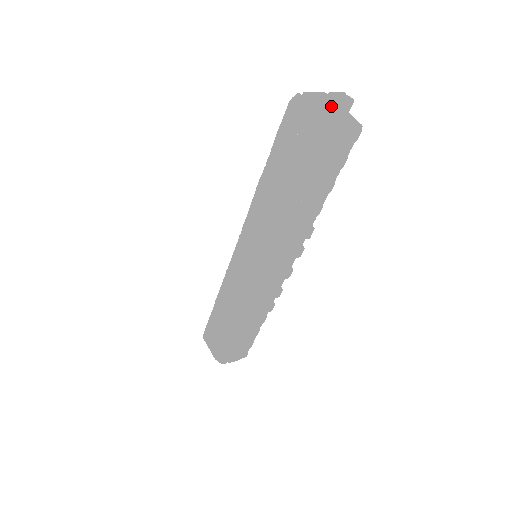
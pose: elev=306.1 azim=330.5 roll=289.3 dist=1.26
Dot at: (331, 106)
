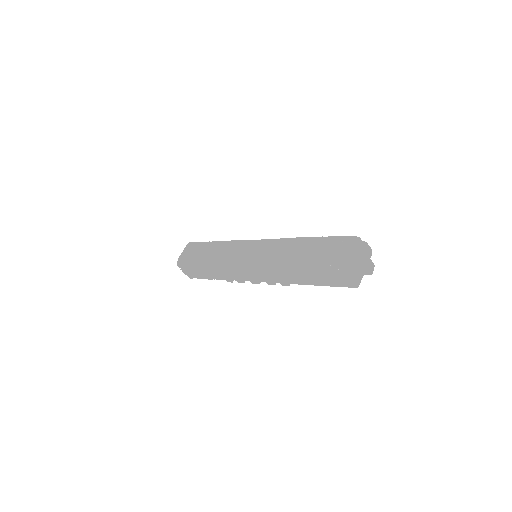
Dot at: (361, 263)
